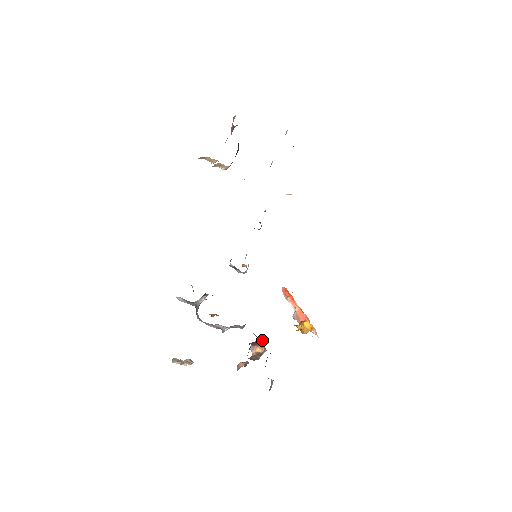
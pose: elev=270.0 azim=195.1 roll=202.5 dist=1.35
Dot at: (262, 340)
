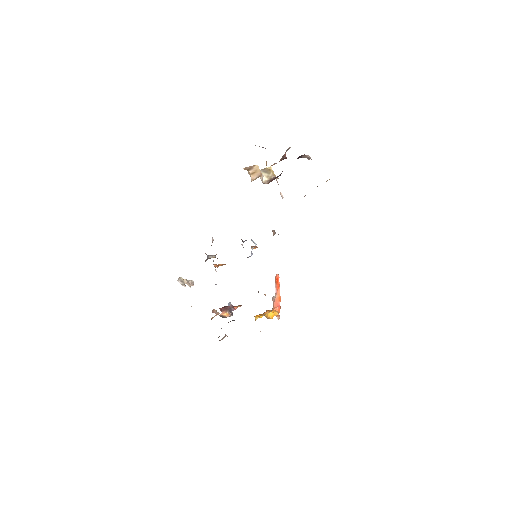
Dot at: occluded
